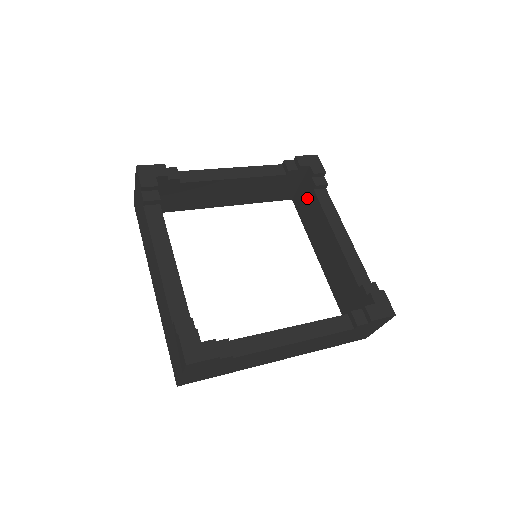
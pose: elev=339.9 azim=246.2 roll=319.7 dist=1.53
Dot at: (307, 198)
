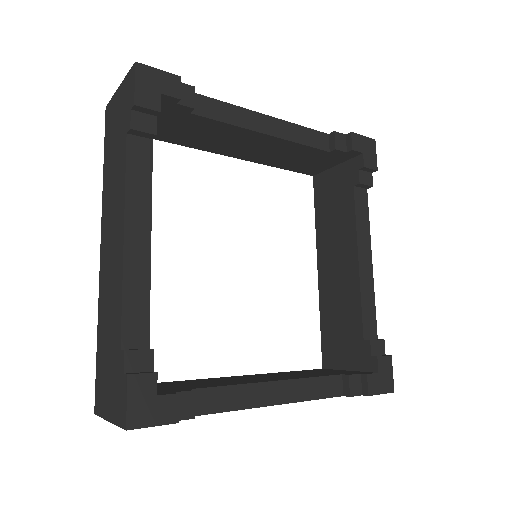
Dot at: (338, 189)
